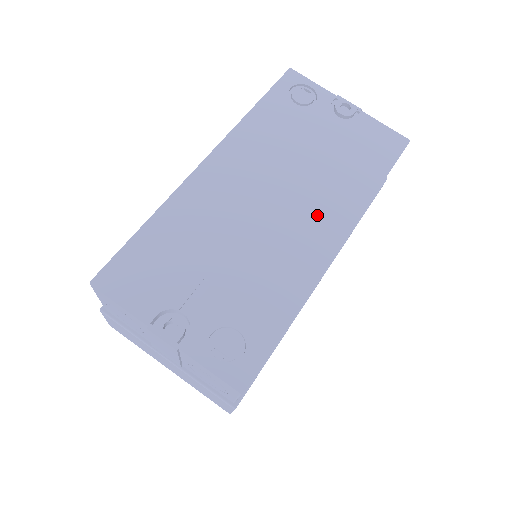
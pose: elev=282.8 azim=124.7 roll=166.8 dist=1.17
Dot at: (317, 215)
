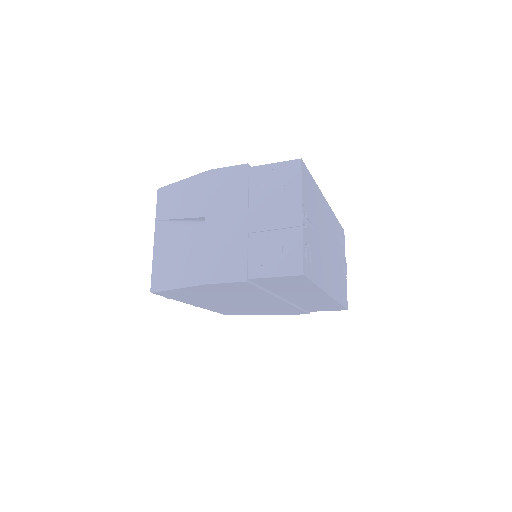
Dot at: (332, 276)
